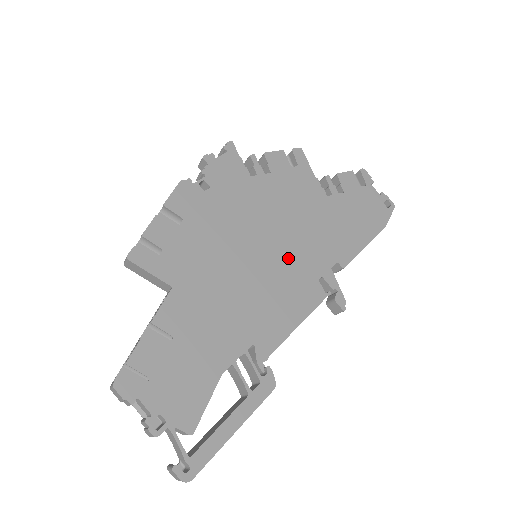
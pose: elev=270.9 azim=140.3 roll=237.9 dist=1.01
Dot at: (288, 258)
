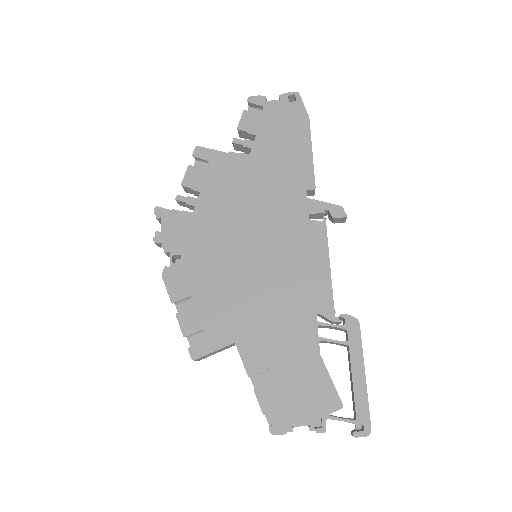
Dot at: (275, 232)
